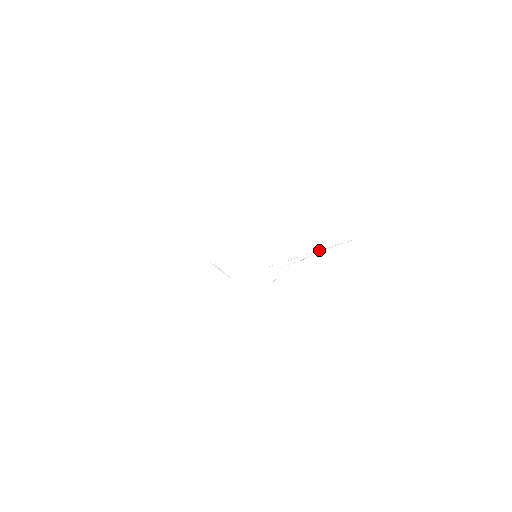
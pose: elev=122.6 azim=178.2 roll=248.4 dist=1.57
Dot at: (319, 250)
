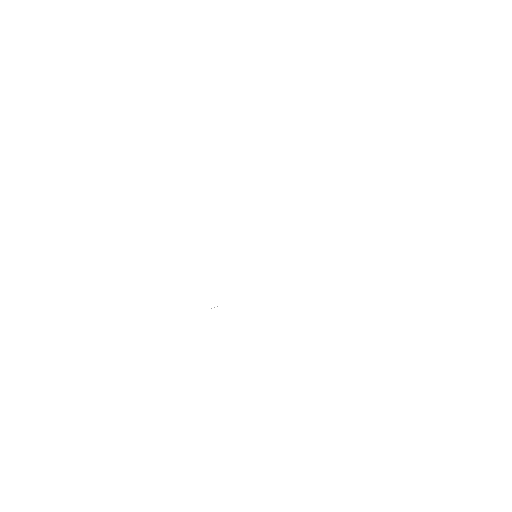
Dot at: occluded
